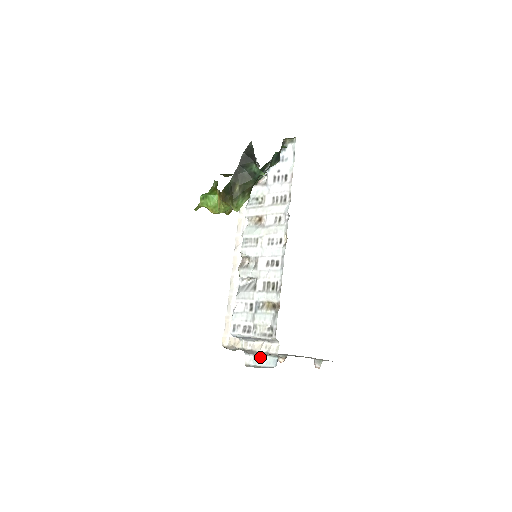
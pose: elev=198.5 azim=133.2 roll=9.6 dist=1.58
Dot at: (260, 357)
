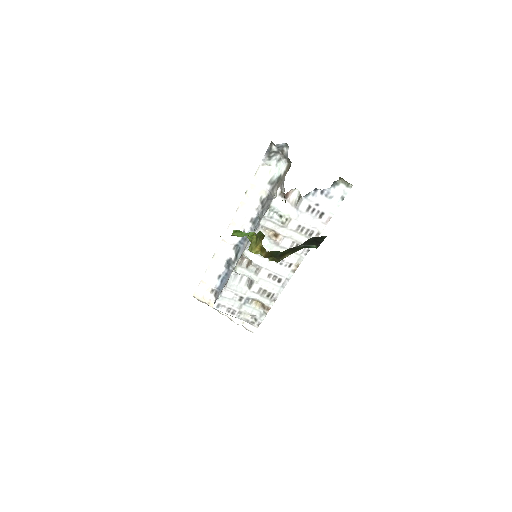
Dot at: occluded
